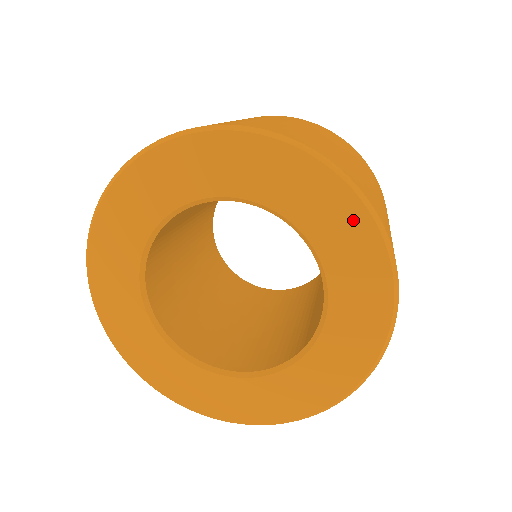
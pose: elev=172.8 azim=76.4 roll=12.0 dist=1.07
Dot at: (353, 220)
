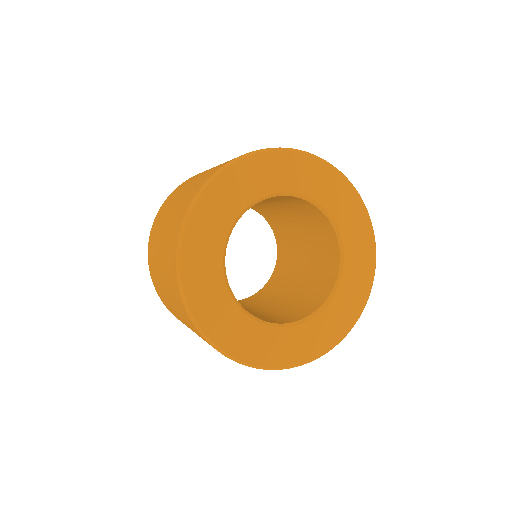
Dot at: (338, 184)
